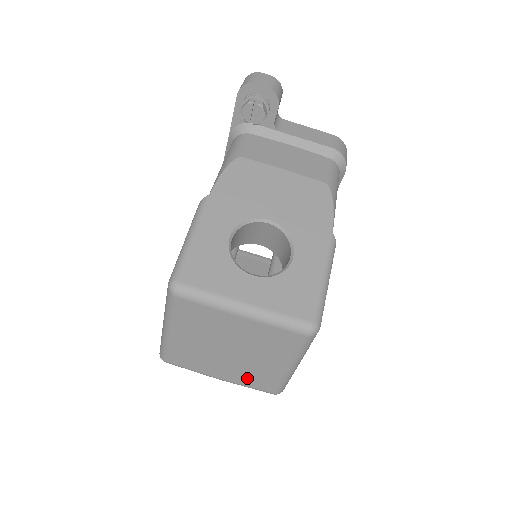
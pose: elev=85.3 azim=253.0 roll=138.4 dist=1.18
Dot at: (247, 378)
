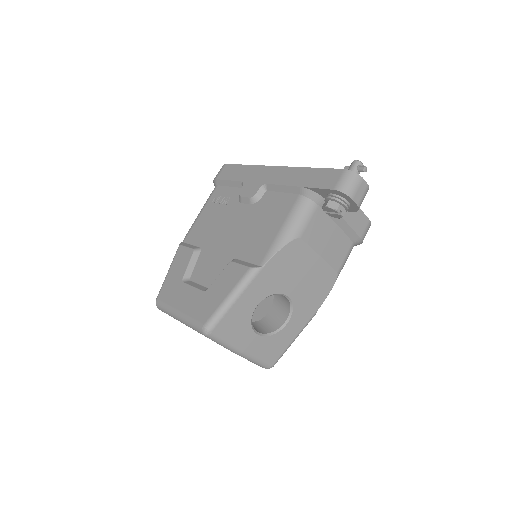
Dot at: occluded
